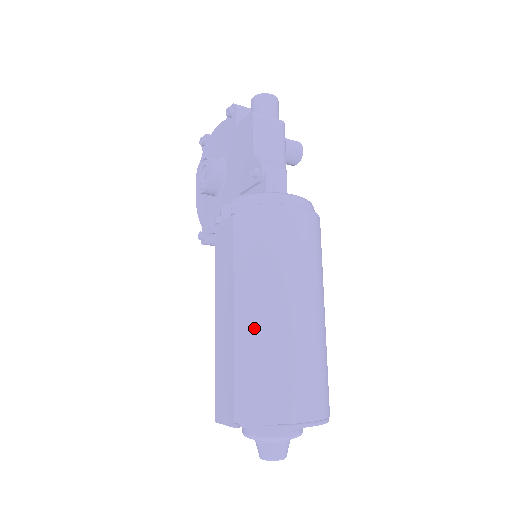
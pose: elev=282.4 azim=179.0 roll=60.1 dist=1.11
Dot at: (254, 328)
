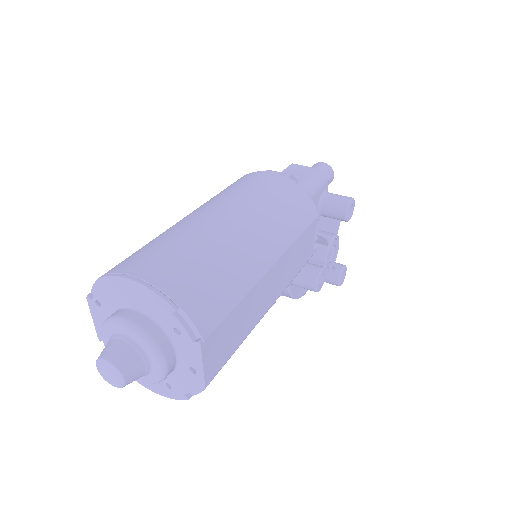
Dot at: occluded
